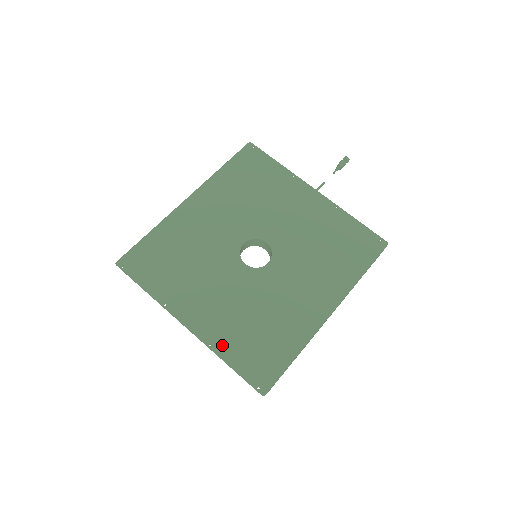
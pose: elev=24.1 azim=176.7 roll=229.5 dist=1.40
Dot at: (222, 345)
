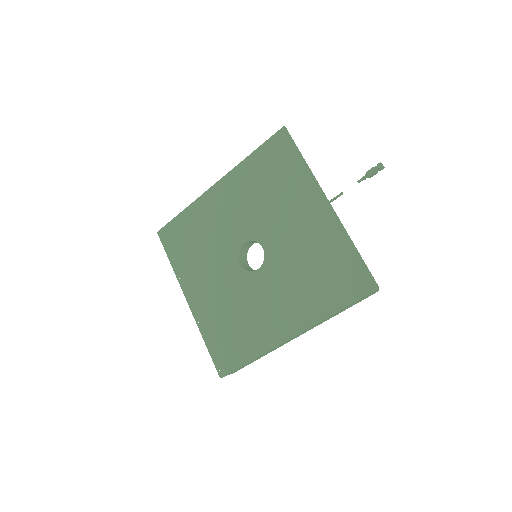
Dot at: (205, 326)
